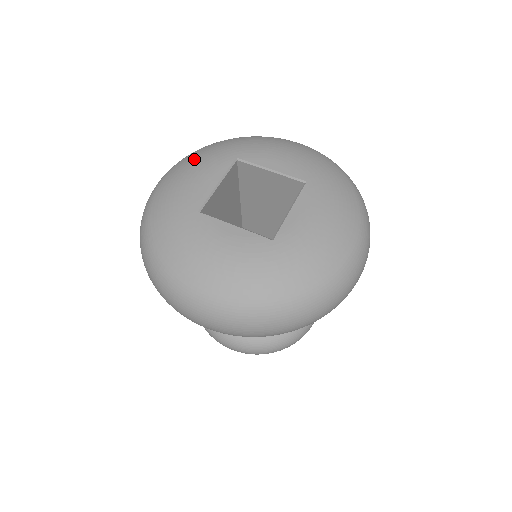
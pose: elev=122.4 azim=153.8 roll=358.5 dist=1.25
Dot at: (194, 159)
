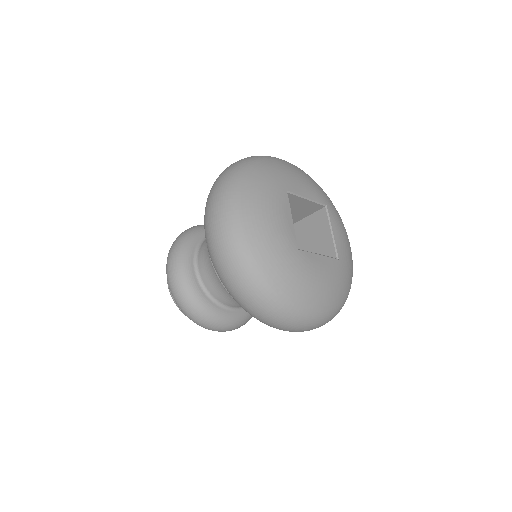
Dot at: (258, 194)
